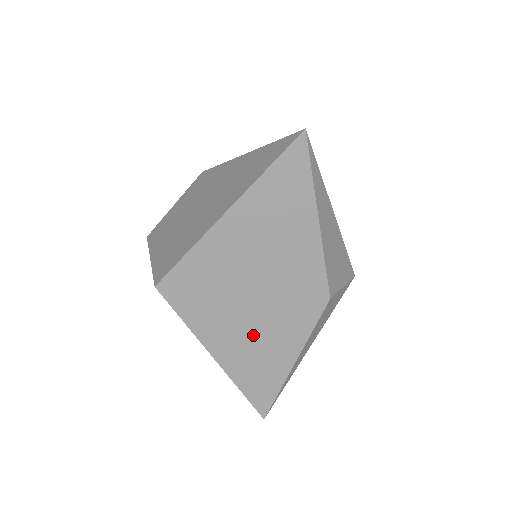
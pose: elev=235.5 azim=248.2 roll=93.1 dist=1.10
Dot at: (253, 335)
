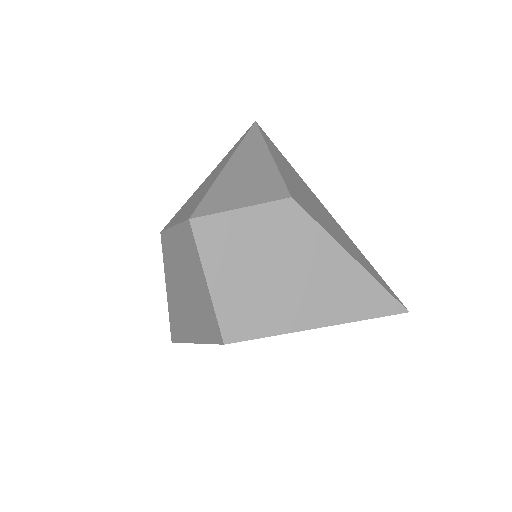
Dot at: occluded
